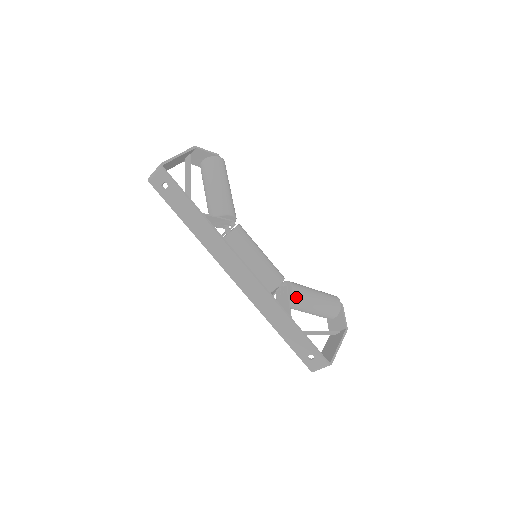
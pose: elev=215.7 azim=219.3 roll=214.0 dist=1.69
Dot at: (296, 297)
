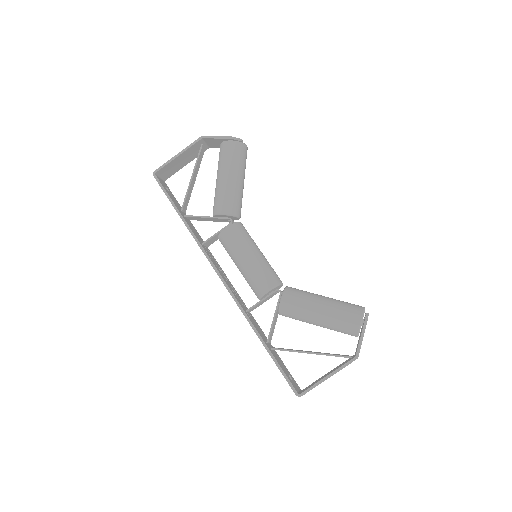
Dot at: (285, 310)
